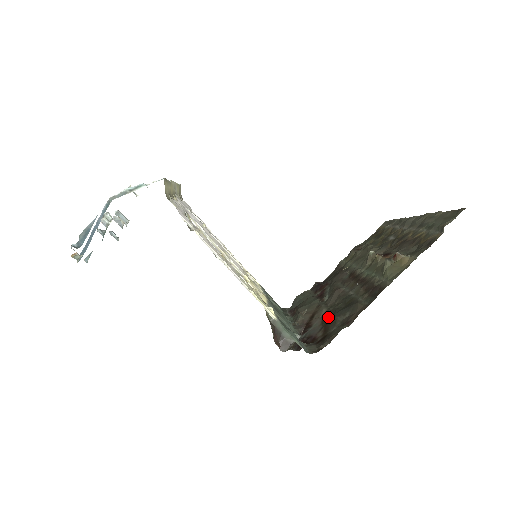
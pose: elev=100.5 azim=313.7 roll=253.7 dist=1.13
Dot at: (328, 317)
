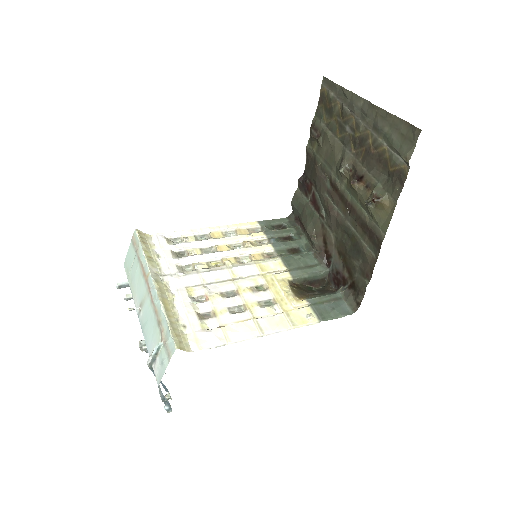
Dot at: (342, 252)
